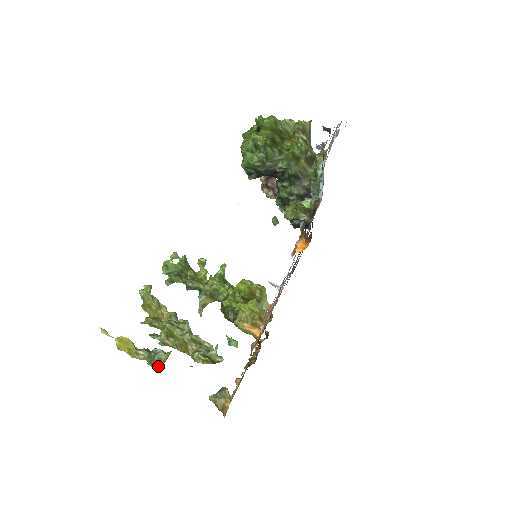
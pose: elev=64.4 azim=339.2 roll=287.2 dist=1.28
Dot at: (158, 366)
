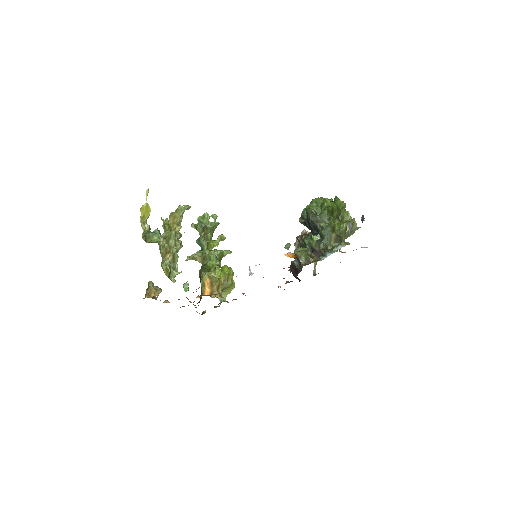
Dot at: (146, 239)
